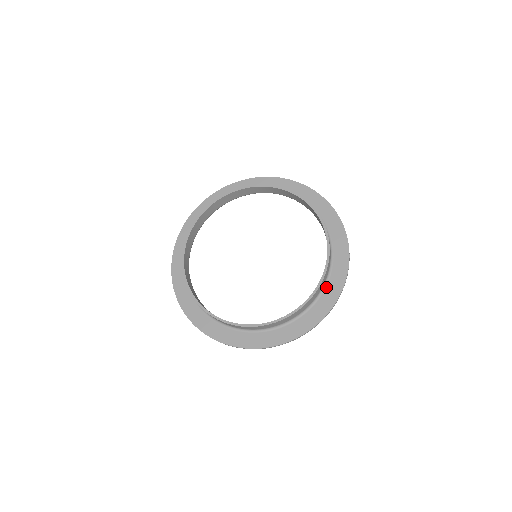
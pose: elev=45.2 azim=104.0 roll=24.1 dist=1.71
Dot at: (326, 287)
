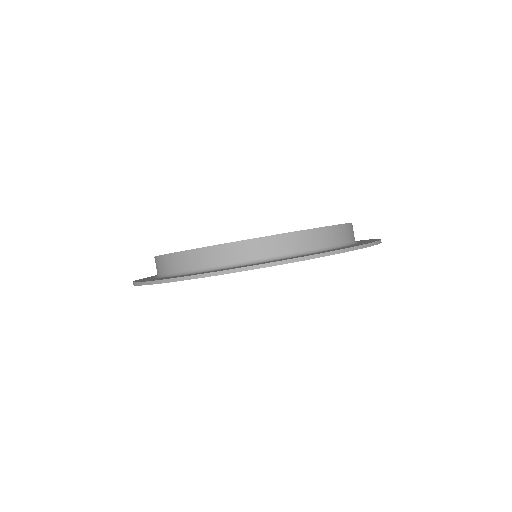
Dot at: (350, 245)
